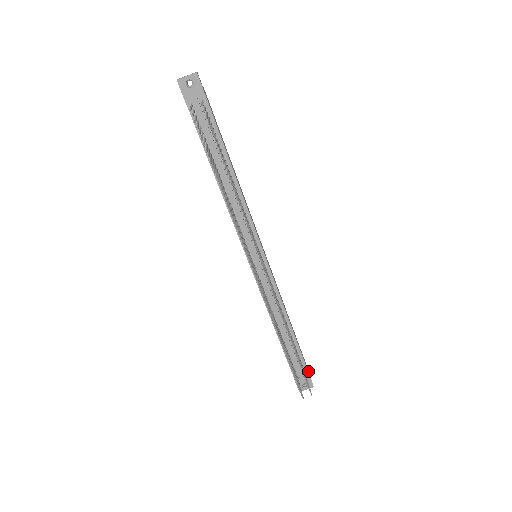
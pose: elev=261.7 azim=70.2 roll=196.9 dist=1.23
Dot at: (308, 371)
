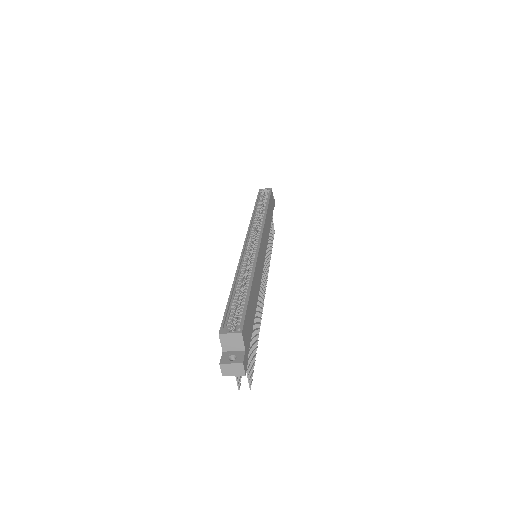
Dot at: (273, 200)
